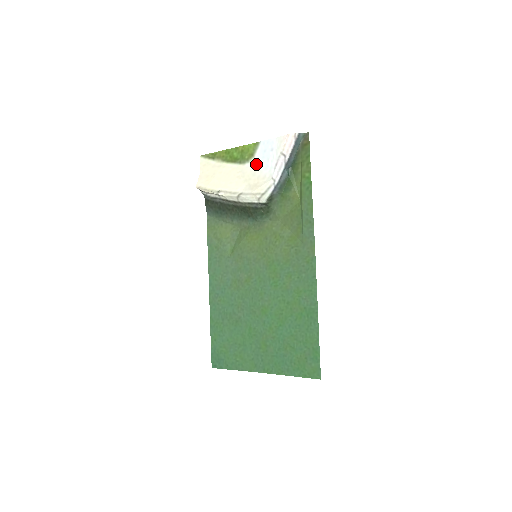
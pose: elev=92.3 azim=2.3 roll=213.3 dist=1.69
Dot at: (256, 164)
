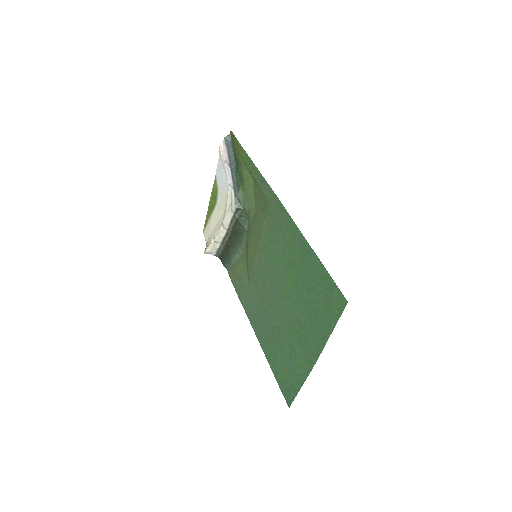
Dot at: (220, 191)
